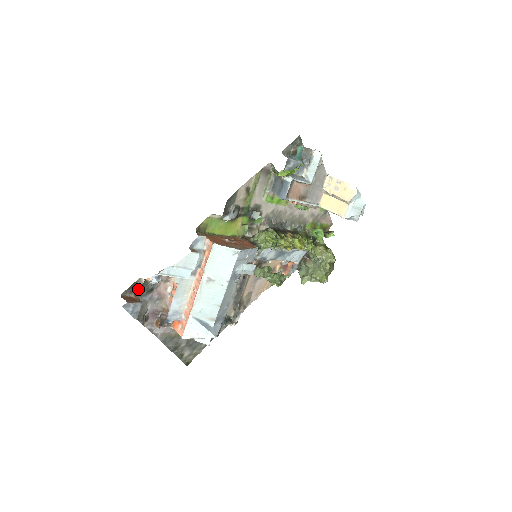
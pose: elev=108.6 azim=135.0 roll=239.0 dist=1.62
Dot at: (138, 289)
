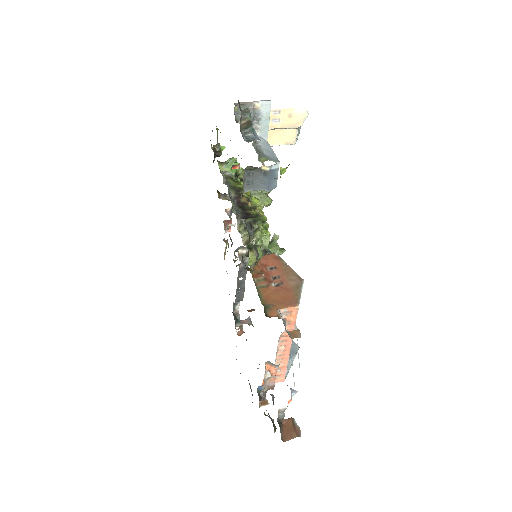
Dot at: (280, 417)
